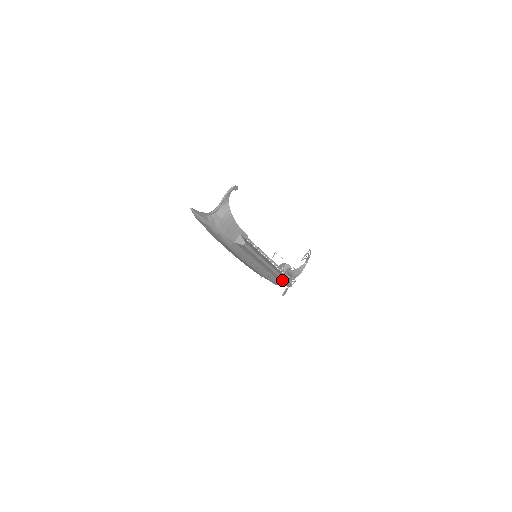
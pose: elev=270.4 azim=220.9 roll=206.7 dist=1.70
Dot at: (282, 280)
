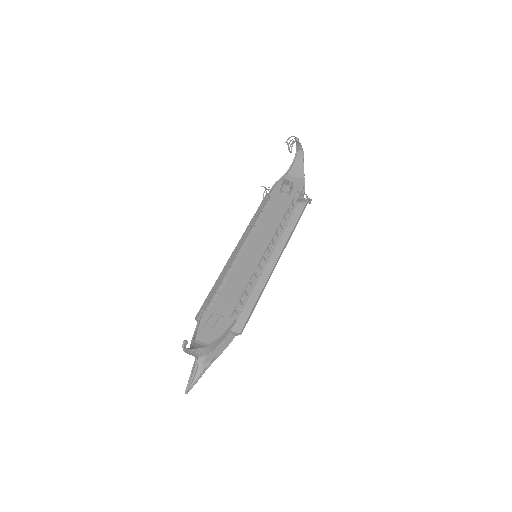
Dot at: (295, 224)
